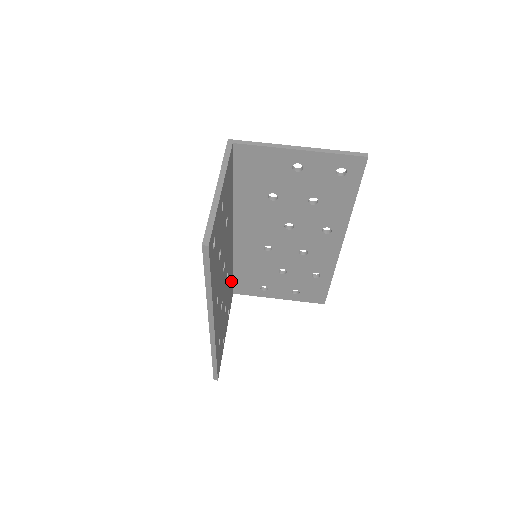
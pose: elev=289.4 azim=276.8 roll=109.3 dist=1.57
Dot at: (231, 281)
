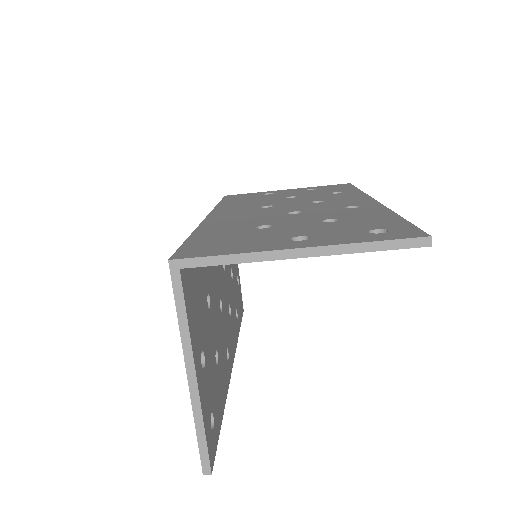
Dot at: occluded
